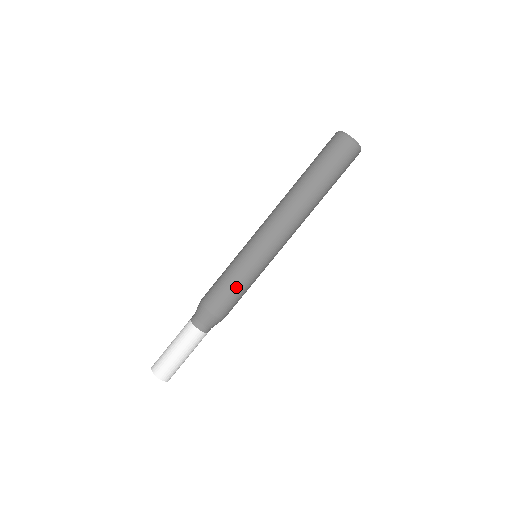
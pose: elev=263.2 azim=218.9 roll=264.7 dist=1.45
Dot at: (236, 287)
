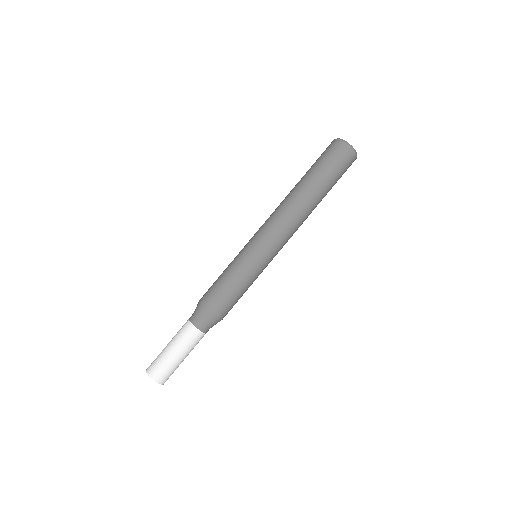
Dot at: (237, 285)
